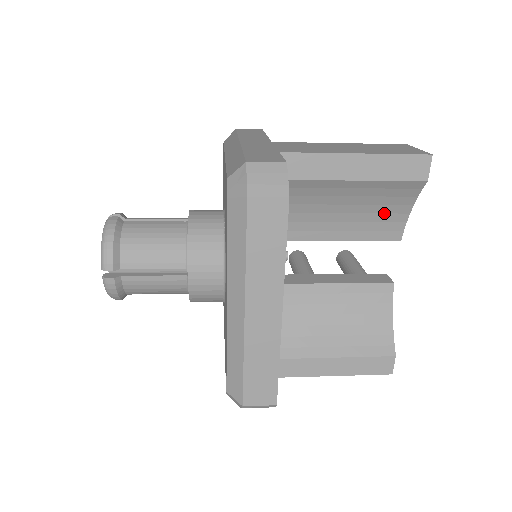
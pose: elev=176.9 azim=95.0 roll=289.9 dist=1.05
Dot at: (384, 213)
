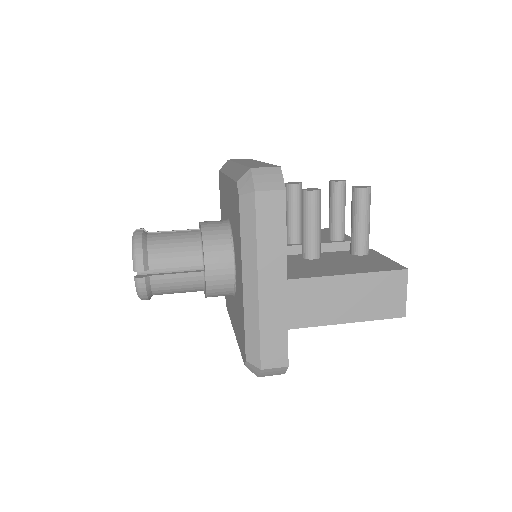
Dot at: occluded
